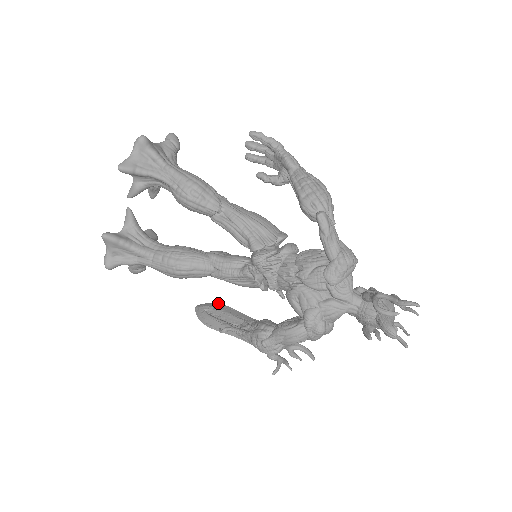
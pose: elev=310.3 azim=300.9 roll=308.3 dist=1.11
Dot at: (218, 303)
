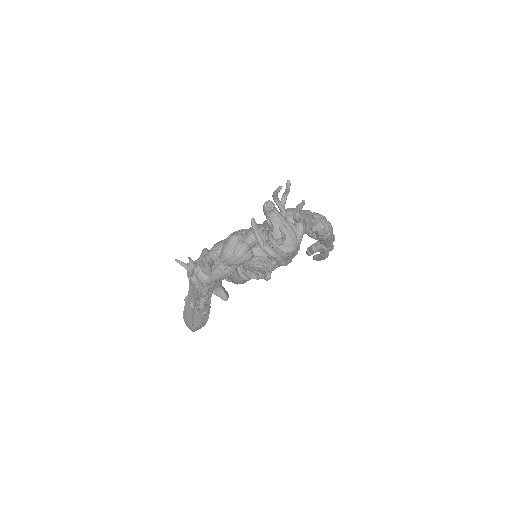
Dot at: occluded
